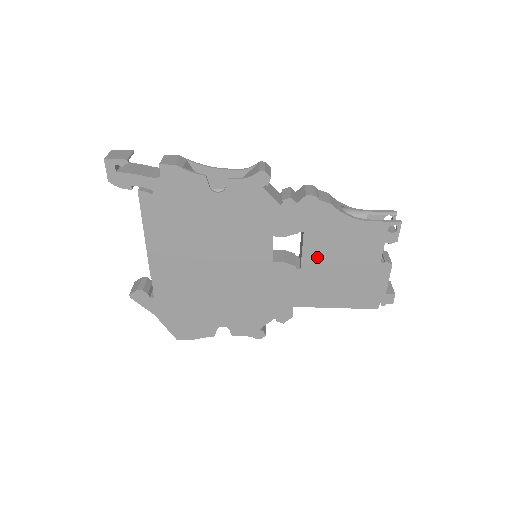
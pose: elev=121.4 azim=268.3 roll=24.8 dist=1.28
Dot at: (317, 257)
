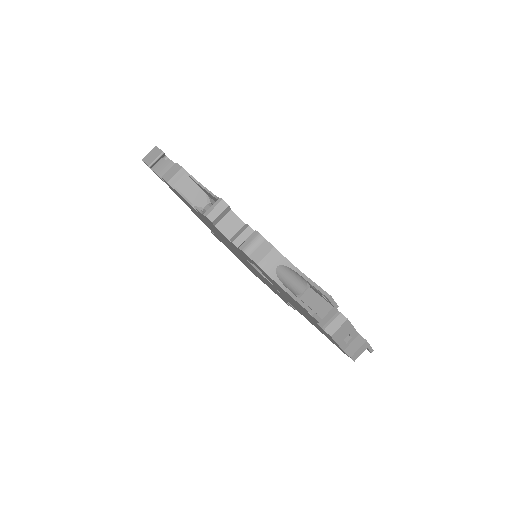
Dot at: occluded
